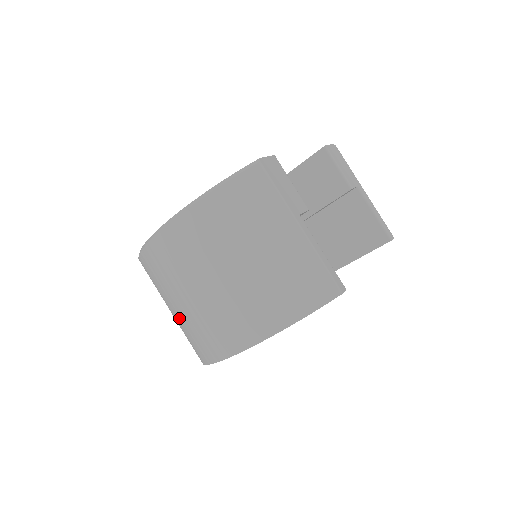
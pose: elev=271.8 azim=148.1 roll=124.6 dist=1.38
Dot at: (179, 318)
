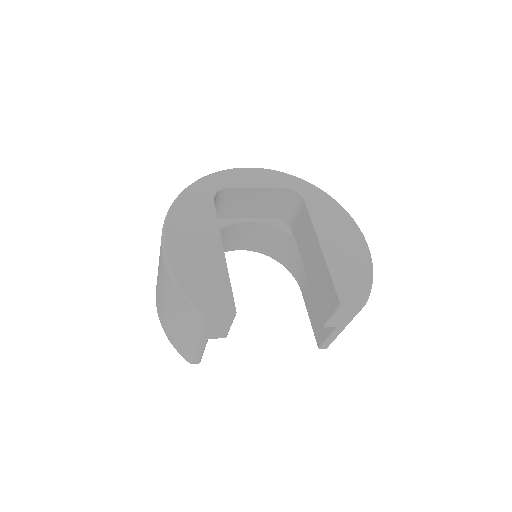
Dot at: occluded
